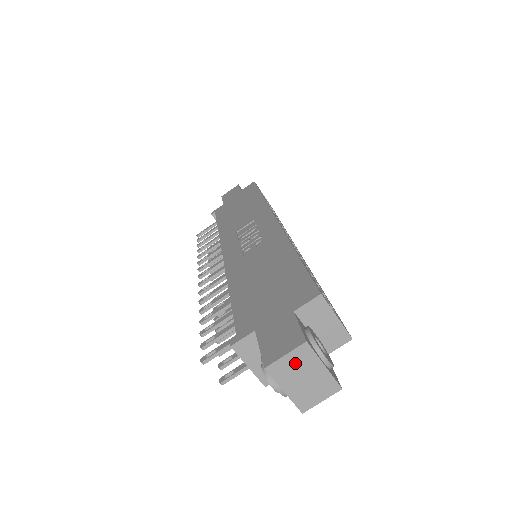
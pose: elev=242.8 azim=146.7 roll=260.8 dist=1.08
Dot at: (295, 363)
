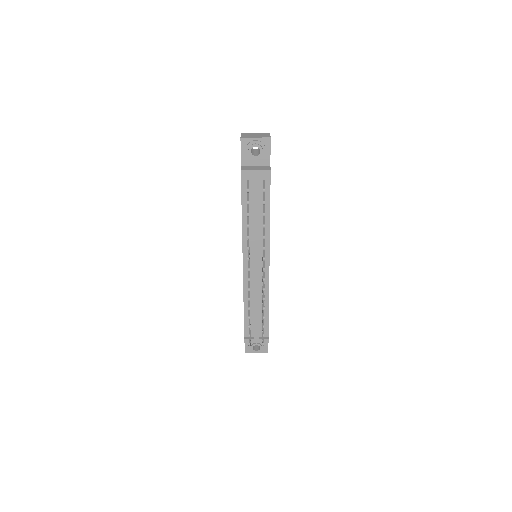
Dot at: (247, 135)
